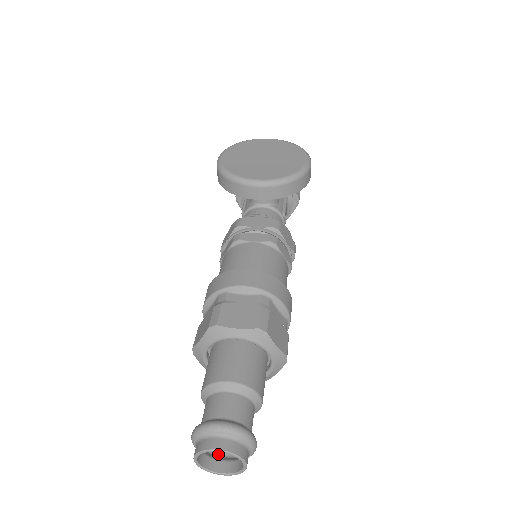
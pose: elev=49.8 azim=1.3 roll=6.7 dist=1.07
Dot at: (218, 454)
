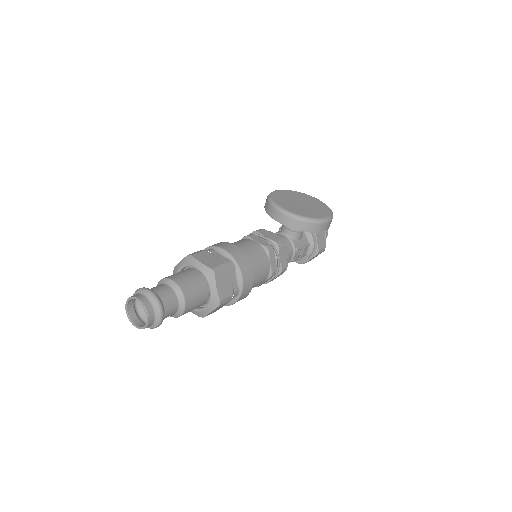
Dot at: (142, 319)
